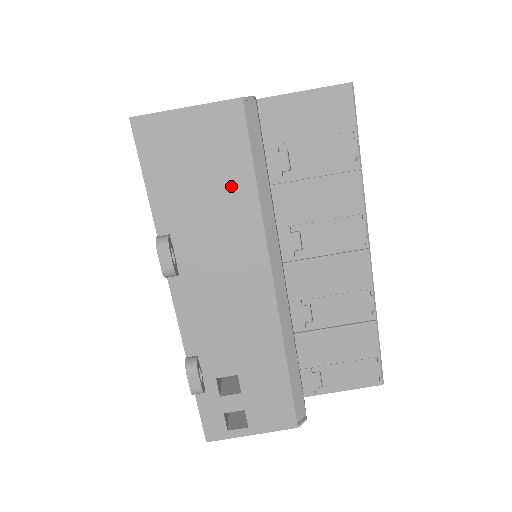
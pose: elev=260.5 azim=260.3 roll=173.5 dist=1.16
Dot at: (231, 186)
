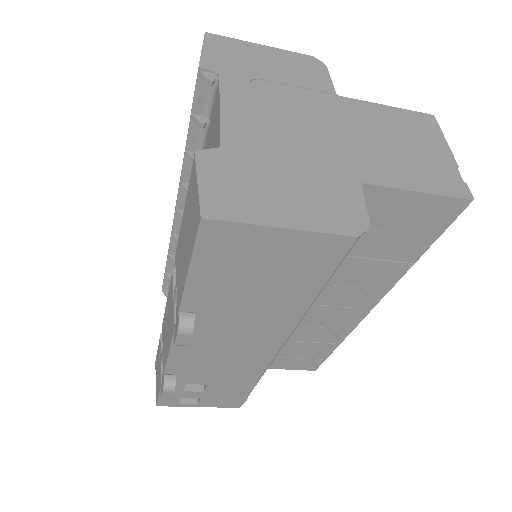
Dot at: (287, 294)
